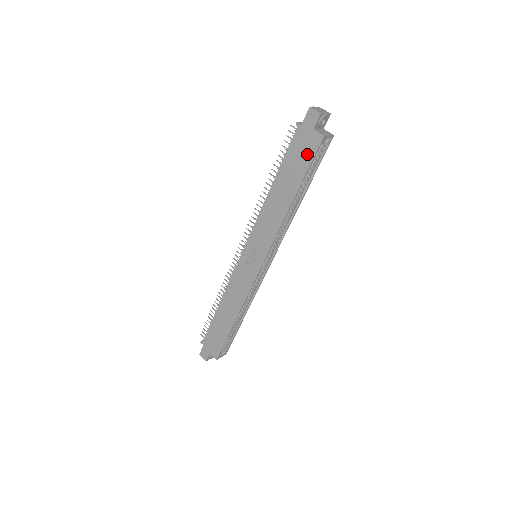
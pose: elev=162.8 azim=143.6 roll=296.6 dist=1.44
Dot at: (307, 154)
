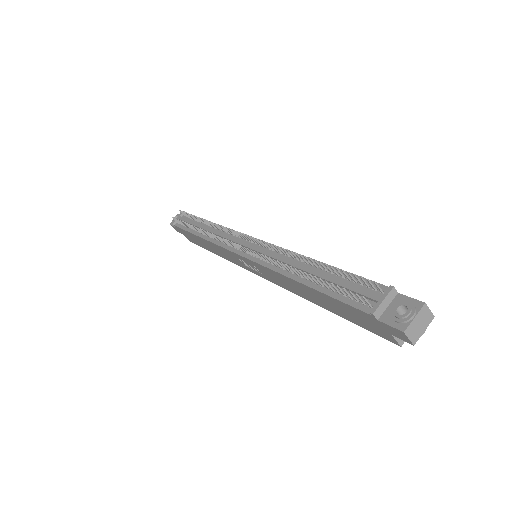
Dot at: (366, 326)
